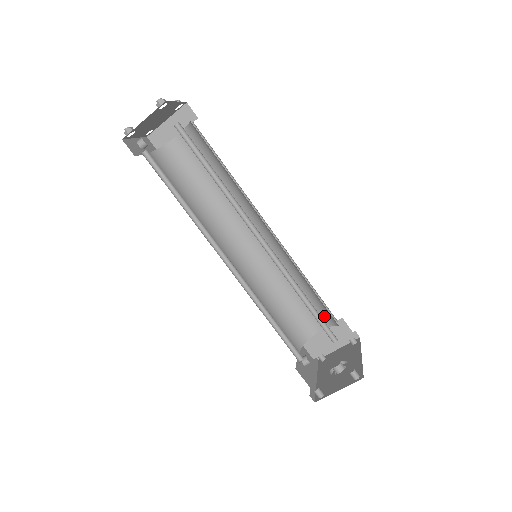
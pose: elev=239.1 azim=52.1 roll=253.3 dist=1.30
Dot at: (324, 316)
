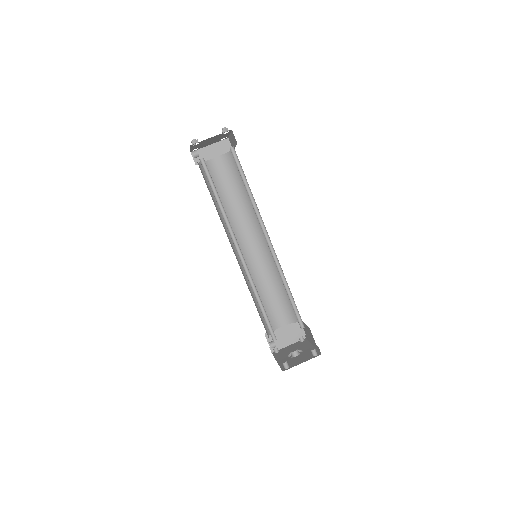
Dot at: (288, 314)
